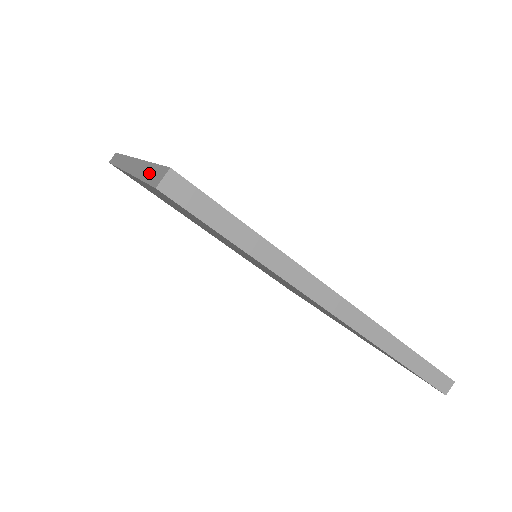
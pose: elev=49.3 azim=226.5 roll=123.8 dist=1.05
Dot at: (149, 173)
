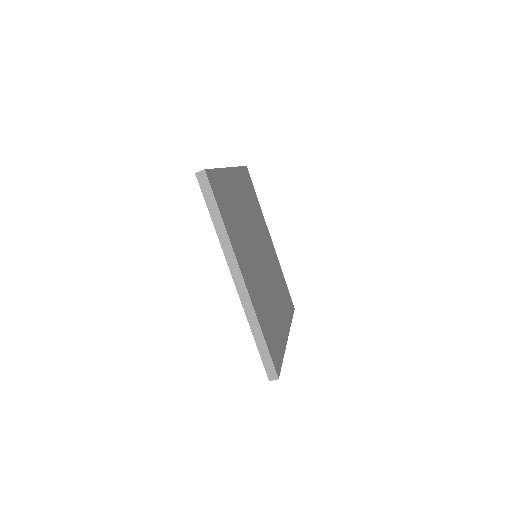
Dot at: occluded
